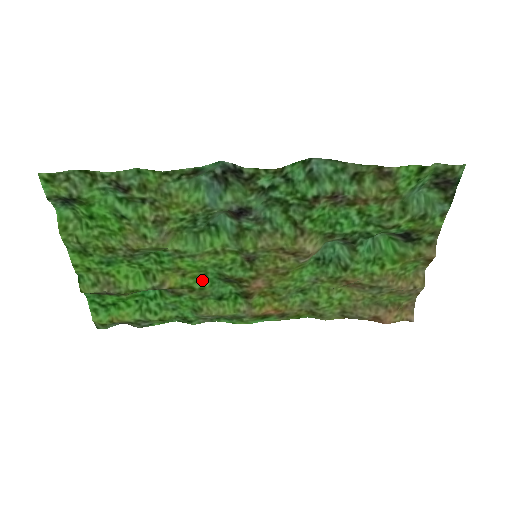
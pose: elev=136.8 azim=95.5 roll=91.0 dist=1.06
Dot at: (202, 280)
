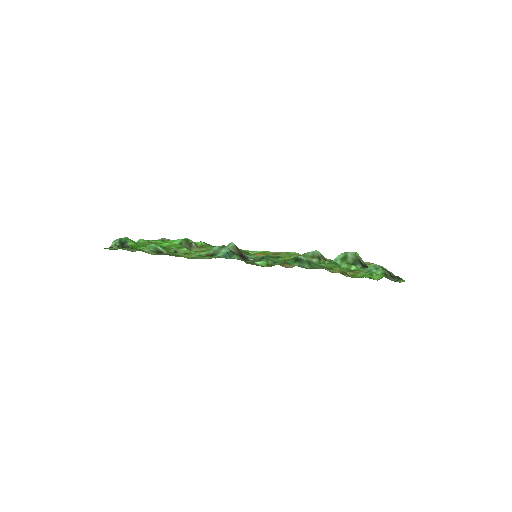
Dot at: occluded
